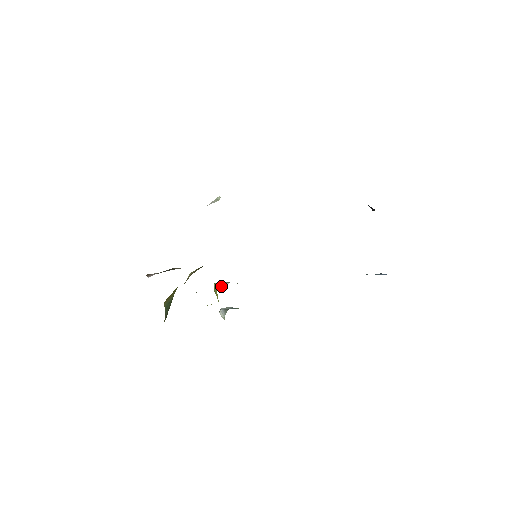
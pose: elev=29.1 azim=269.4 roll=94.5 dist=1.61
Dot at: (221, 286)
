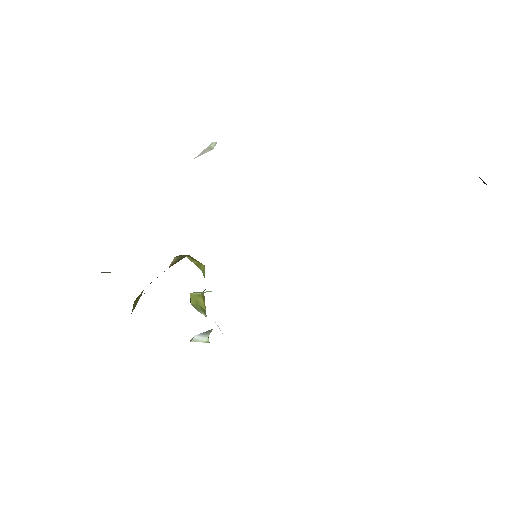
Dot at: (207, 291)
